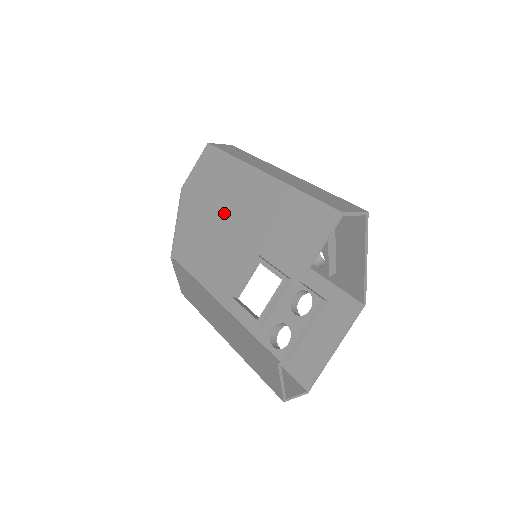
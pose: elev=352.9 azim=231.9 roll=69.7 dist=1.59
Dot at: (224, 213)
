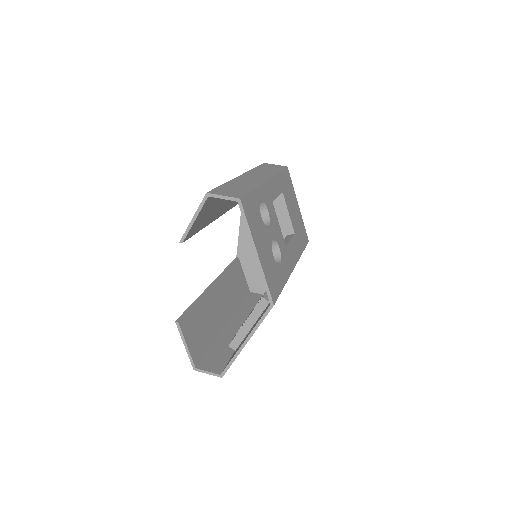
Dot at: occluded
